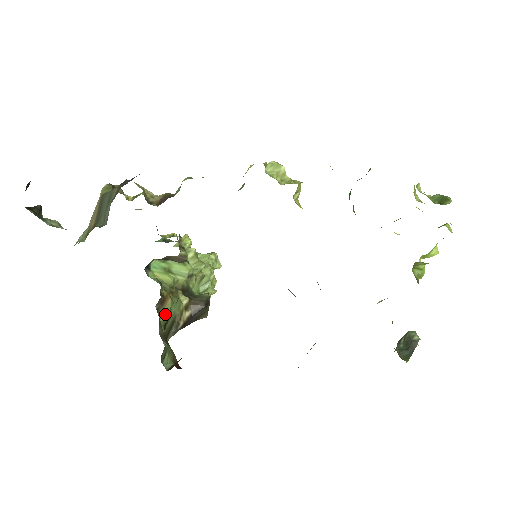
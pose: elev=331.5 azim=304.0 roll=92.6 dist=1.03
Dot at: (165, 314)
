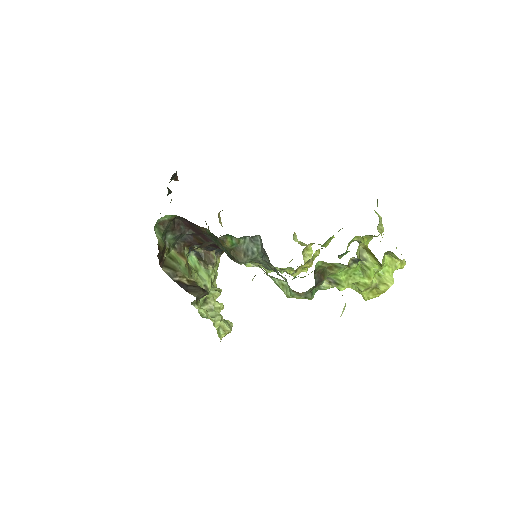
Dot at: (176, 257)
